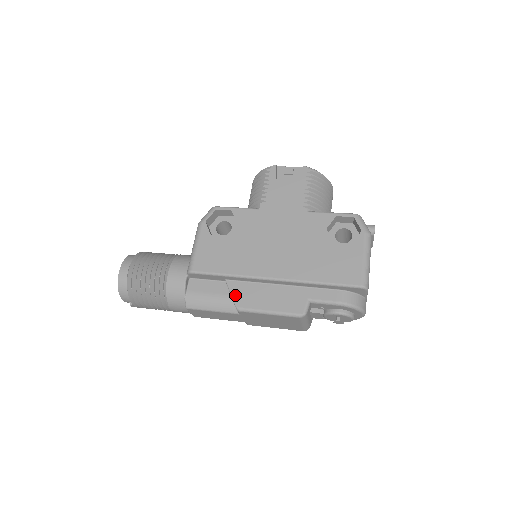
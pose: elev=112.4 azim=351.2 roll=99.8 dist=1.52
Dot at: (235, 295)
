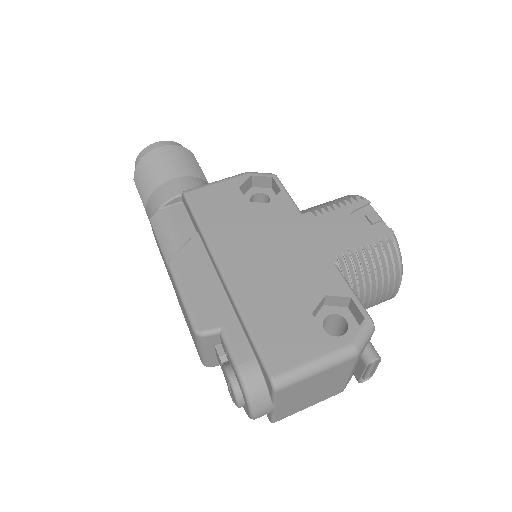
Dot at: (184, 250)
